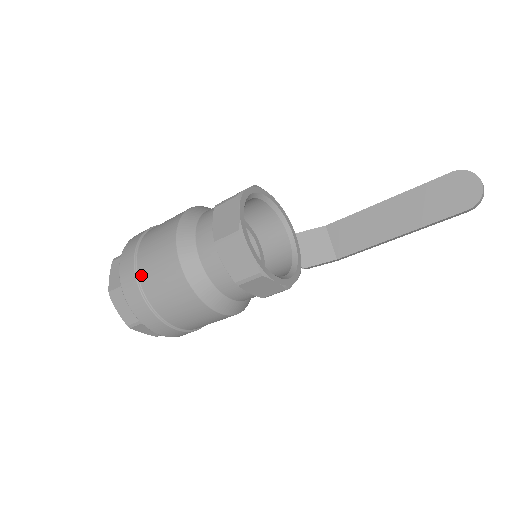
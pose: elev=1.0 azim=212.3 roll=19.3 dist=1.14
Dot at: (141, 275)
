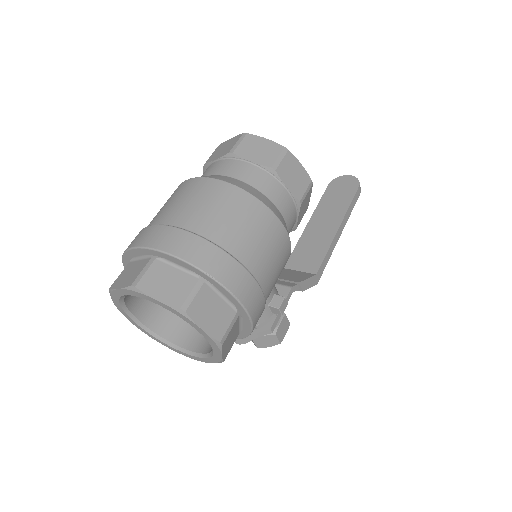
Dot at: (171, 221)
